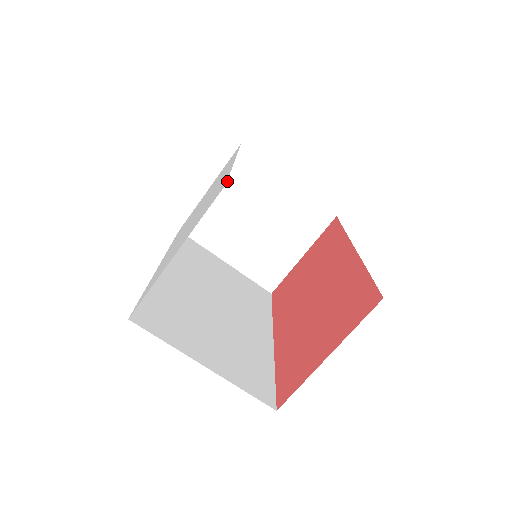
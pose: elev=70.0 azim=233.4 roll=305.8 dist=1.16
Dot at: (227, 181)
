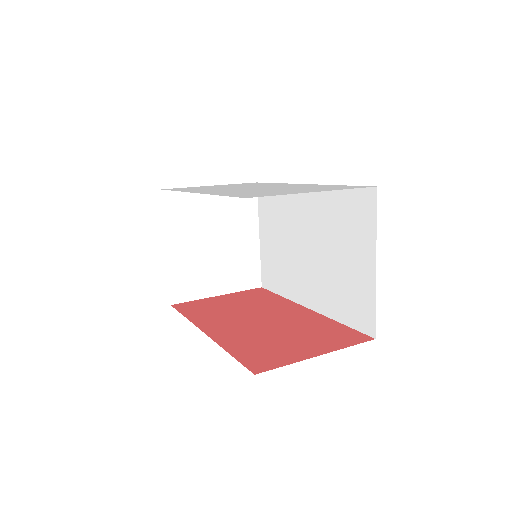
Dot at: occluded
